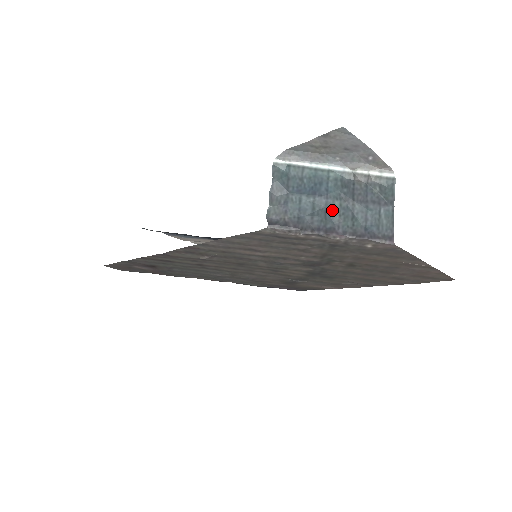
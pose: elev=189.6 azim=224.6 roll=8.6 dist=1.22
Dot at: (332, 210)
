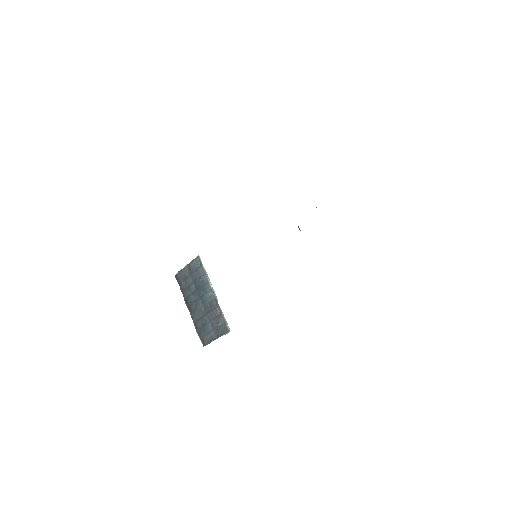
Dot at: (198, 304)
